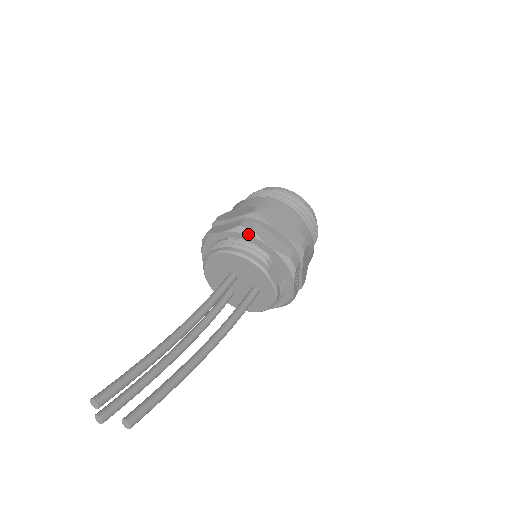
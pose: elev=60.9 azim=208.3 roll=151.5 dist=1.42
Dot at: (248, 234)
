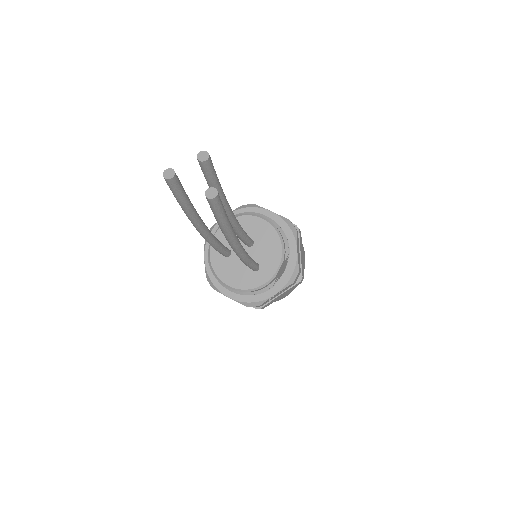
Dot at: (292, 229)
